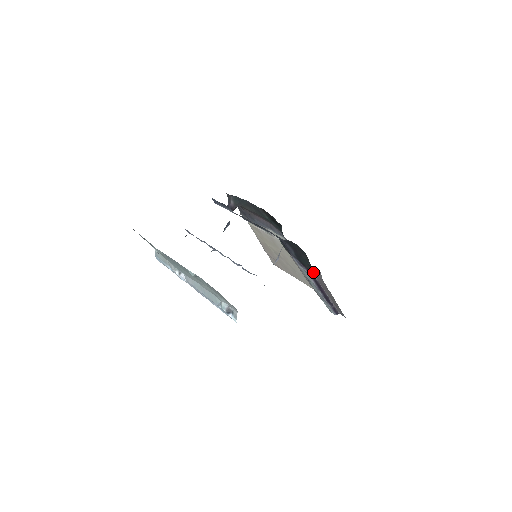
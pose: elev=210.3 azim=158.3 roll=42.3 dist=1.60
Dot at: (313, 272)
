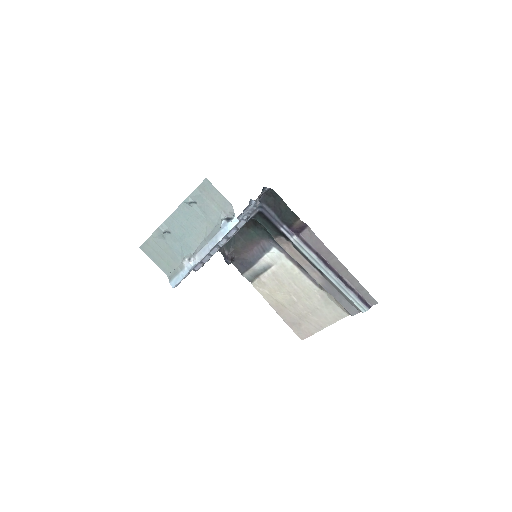
Dot at: (306, 238)
